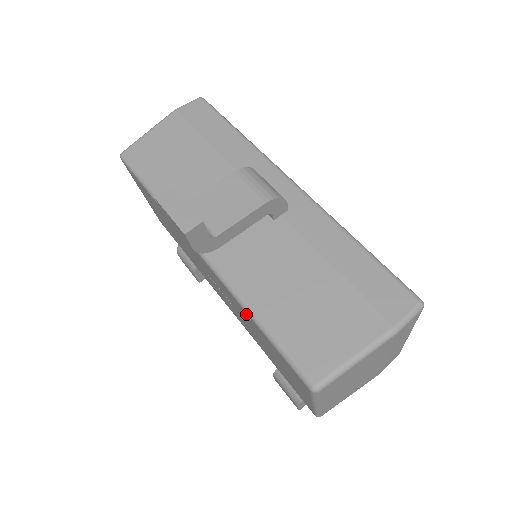
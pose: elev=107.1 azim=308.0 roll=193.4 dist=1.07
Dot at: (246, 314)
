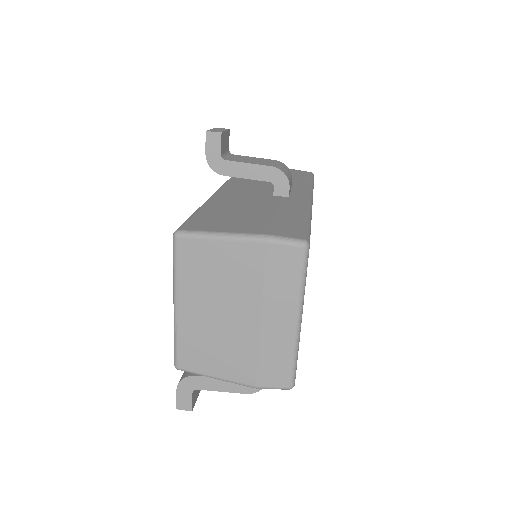
Dot at: occluded
